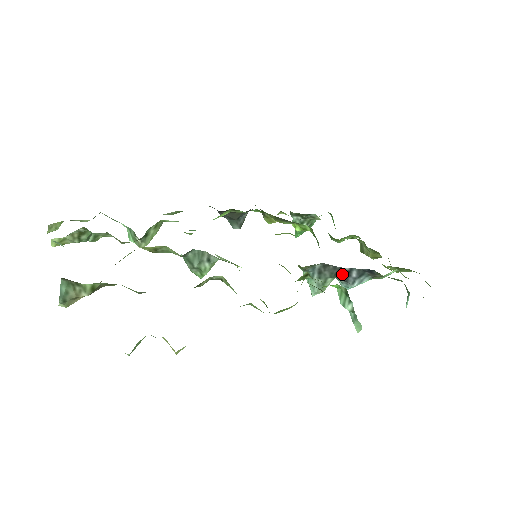
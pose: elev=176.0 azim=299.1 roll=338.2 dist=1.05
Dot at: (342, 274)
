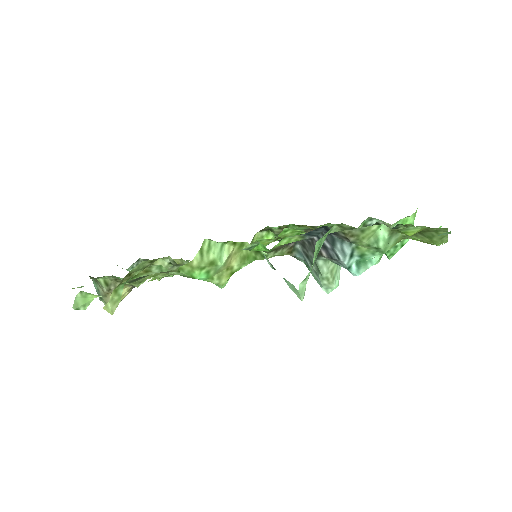
Dot at: (320, 249)
